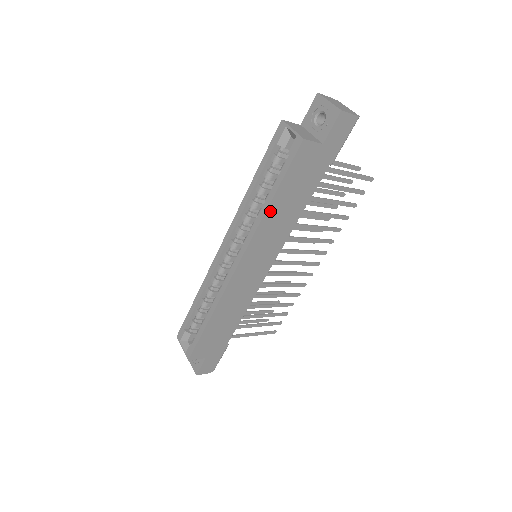
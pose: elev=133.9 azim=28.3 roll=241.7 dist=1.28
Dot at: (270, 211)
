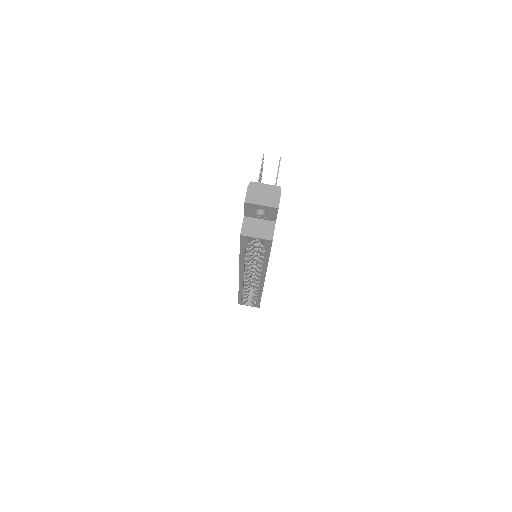
Dot at: occluded
